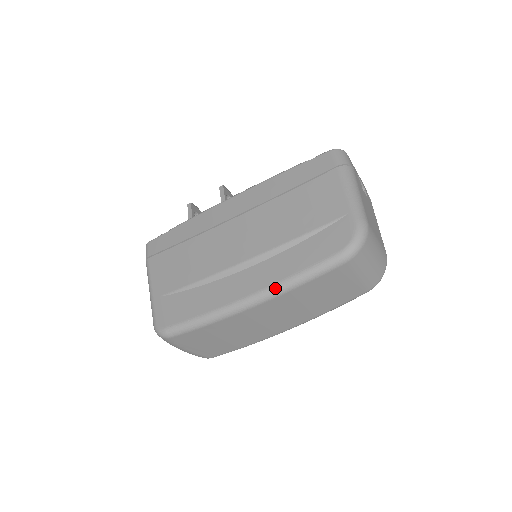
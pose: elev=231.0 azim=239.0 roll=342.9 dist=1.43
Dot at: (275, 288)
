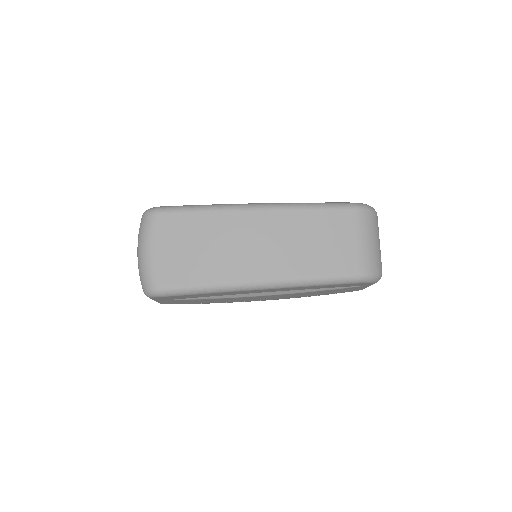
Dot at: (286, 203)
